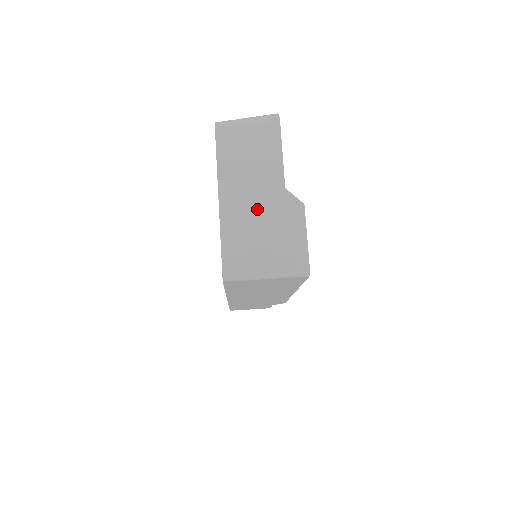
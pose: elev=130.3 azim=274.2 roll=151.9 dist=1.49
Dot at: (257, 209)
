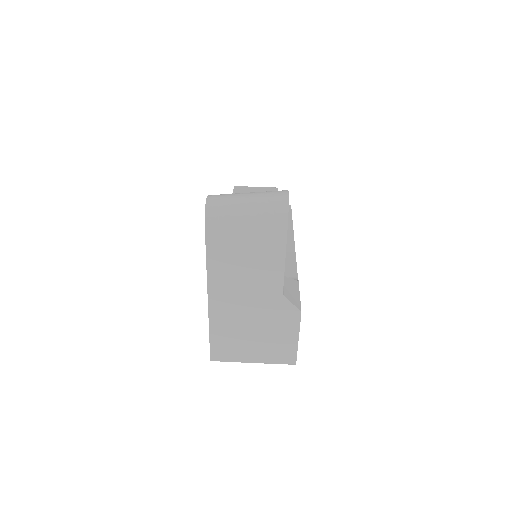
Dot at: (249, 310)
